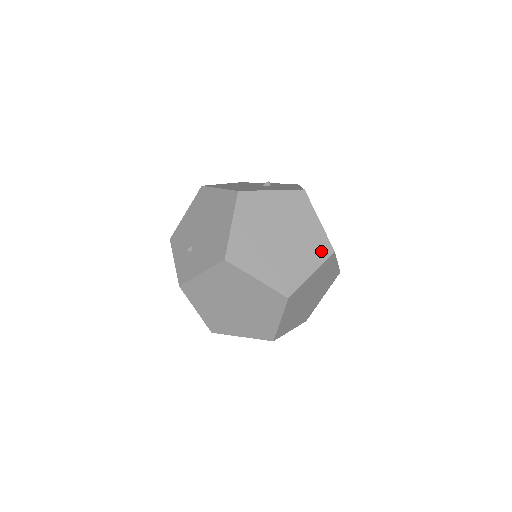
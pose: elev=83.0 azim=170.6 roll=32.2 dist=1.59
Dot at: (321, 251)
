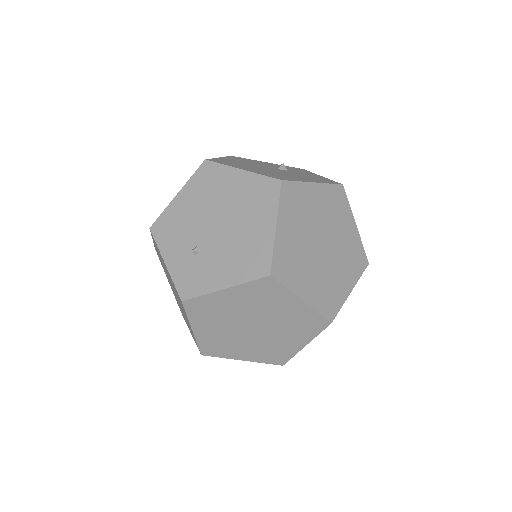
Dot at: (358, 263)
